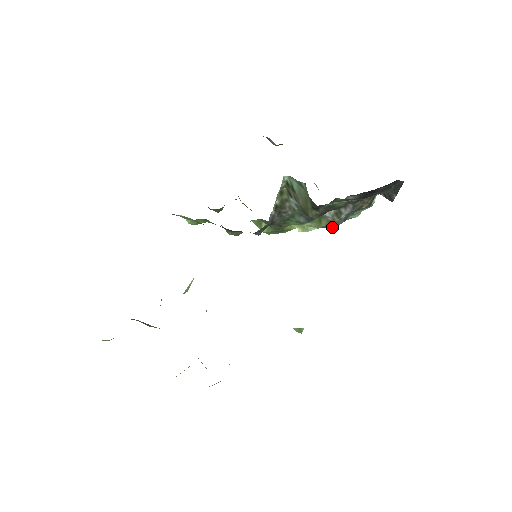
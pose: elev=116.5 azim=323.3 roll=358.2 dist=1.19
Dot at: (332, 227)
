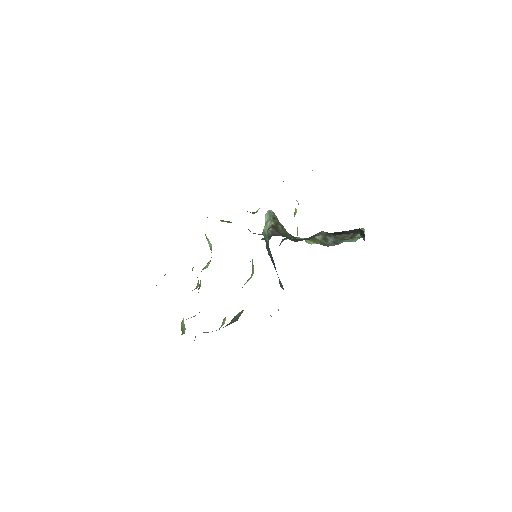
Dot at: occluded
